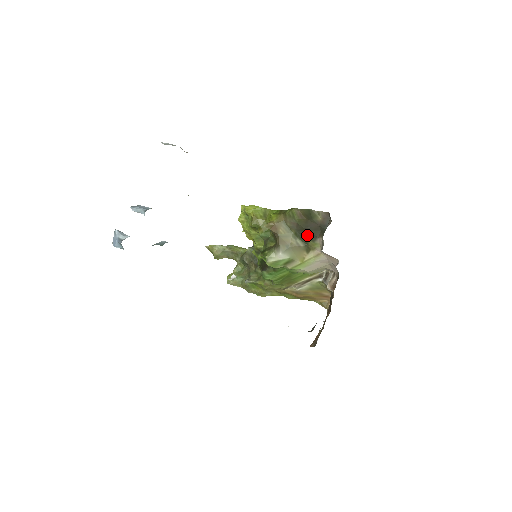
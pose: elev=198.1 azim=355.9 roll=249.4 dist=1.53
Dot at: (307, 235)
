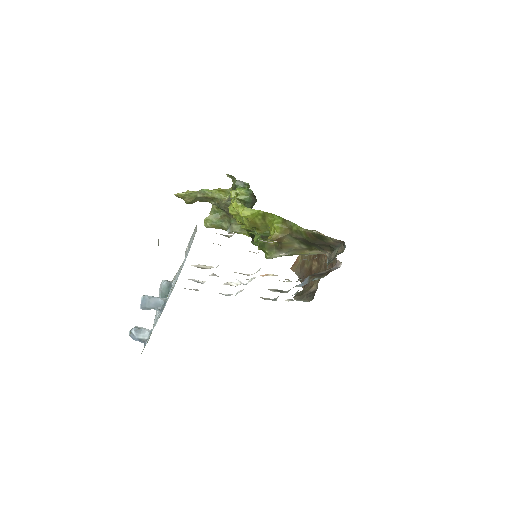
Dot at: (313, 245)
